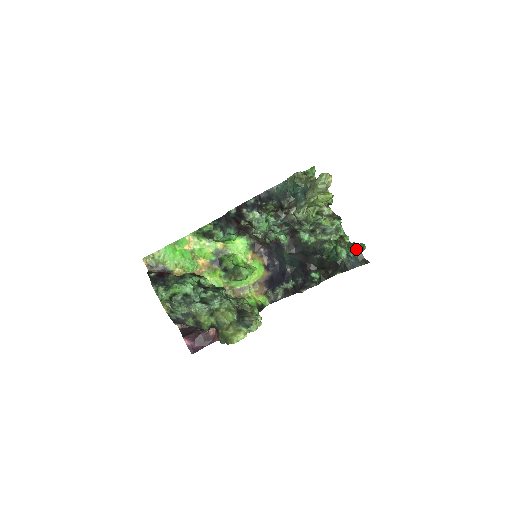
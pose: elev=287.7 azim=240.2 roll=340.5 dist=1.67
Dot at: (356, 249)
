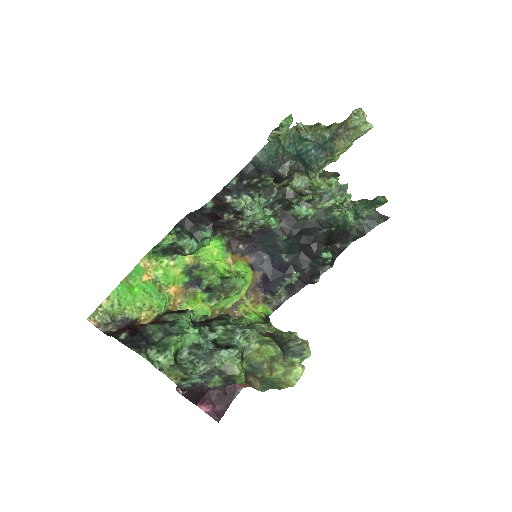
Dot at: (373, 206)
